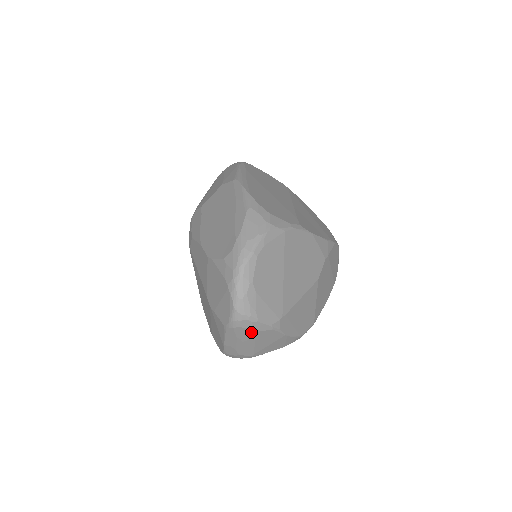
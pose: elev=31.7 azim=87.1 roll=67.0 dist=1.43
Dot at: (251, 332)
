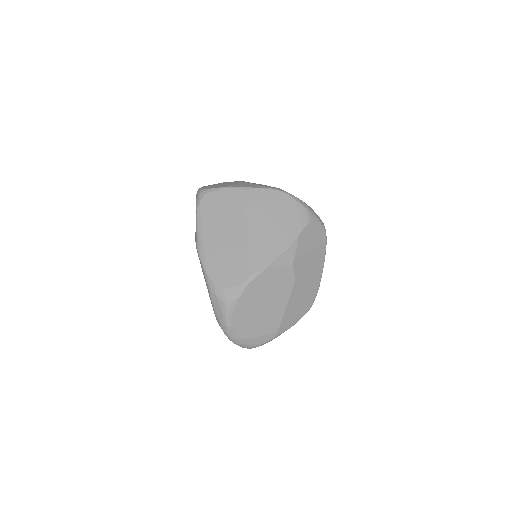
Dot at: occluded
